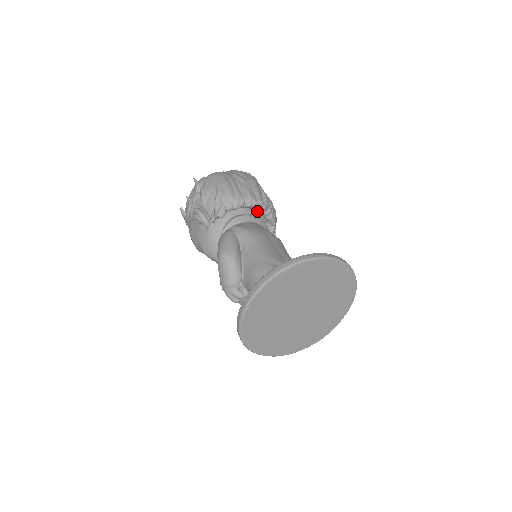
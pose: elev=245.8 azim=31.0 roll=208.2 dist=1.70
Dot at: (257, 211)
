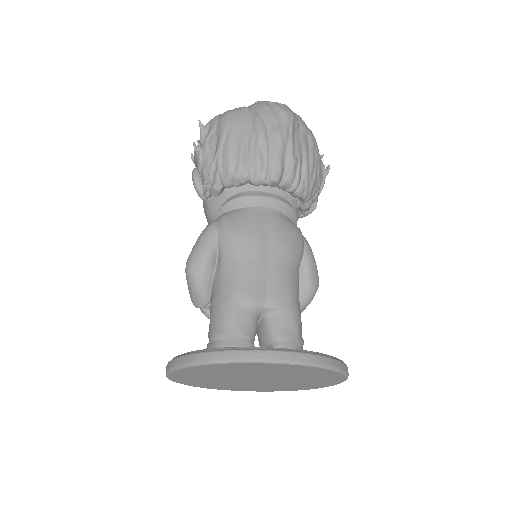
Dot at: occluded
